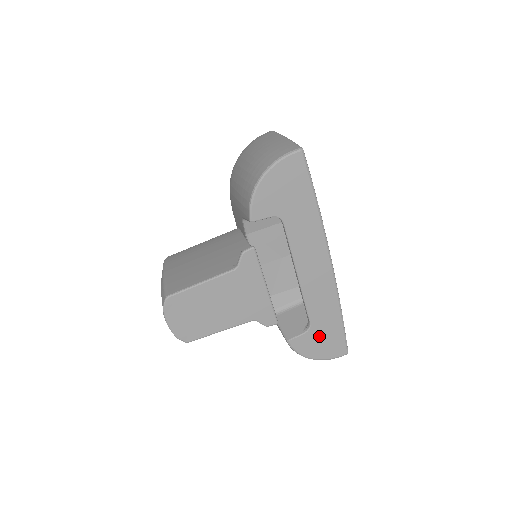
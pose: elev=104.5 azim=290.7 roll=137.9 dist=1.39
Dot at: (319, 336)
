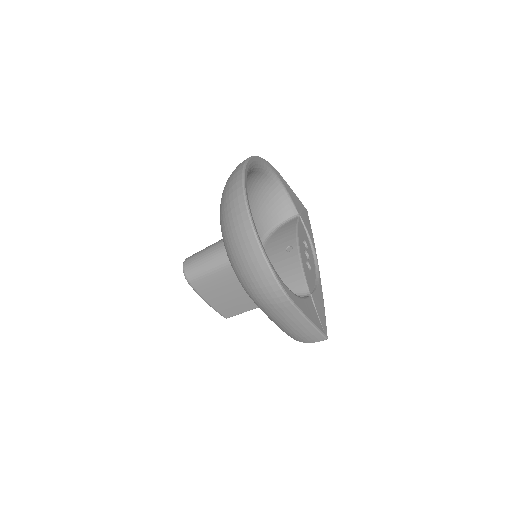
Dot at: occluded
